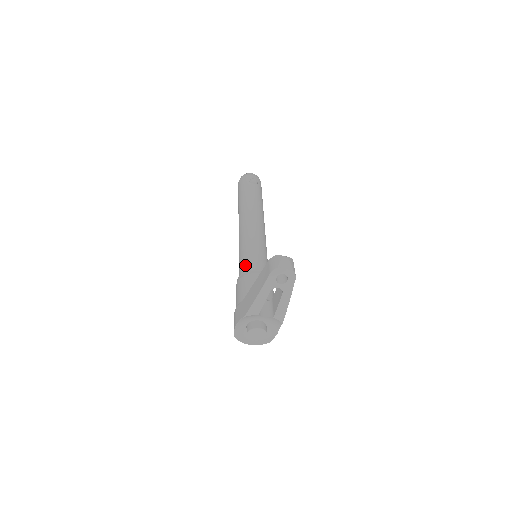
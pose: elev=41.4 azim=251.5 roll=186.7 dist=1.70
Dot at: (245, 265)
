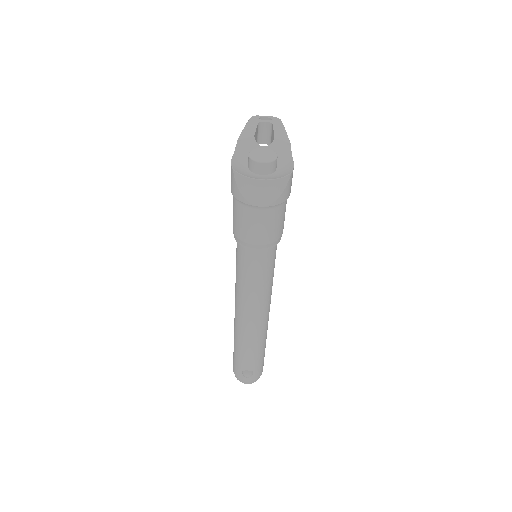
Dot at: occluded
